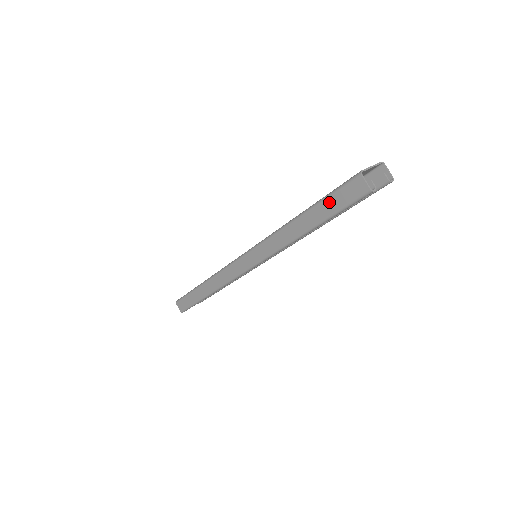
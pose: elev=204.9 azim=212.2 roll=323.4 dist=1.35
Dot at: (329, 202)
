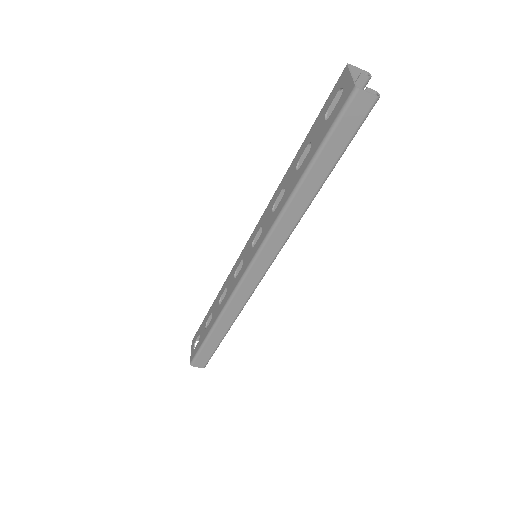
Dot at: (333, 143)
